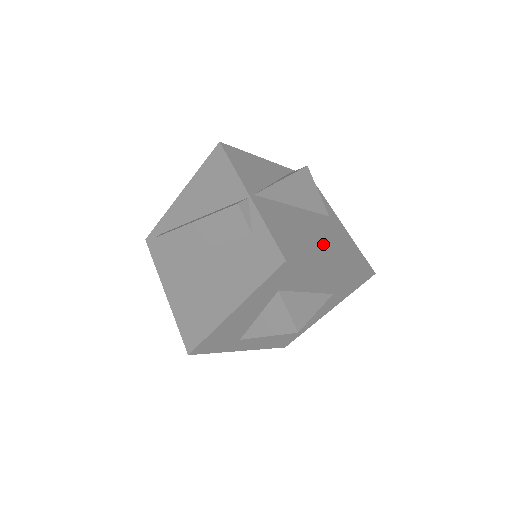
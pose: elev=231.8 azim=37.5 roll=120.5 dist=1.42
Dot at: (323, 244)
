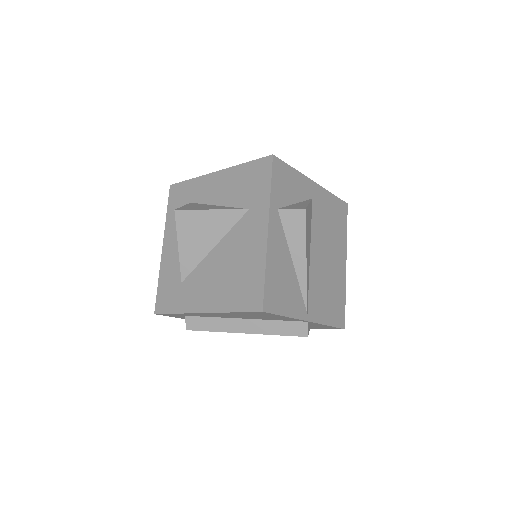
Dot at: (334, 256)
